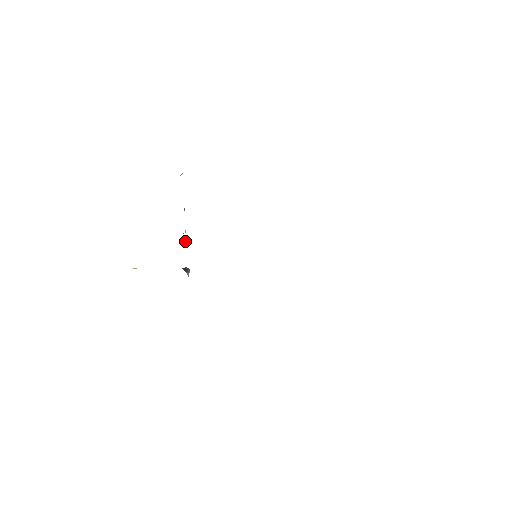
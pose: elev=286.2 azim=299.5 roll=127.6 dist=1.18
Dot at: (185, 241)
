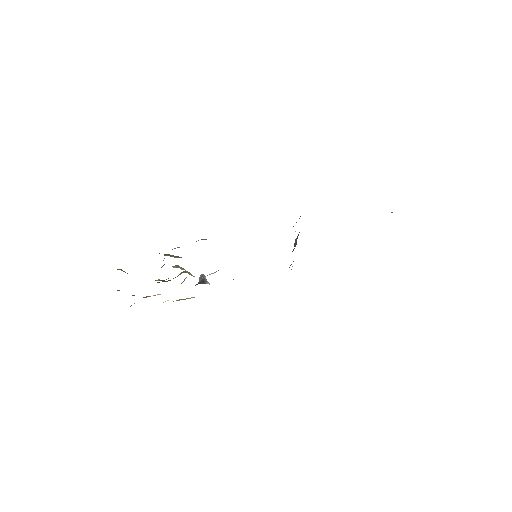
Dot at: (193, 276)
